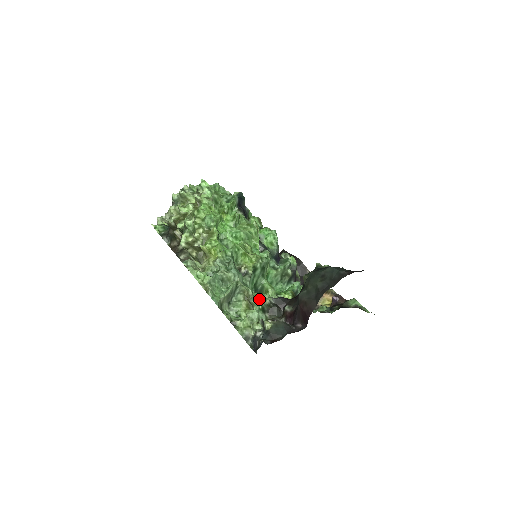
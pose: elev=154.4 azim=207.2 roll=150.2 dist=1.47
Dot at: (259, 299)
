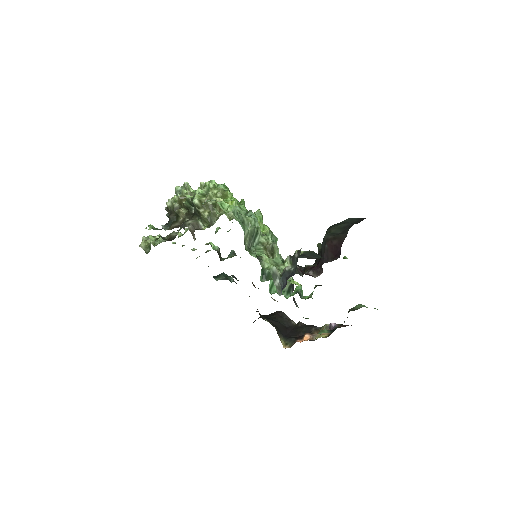
Dot at: occluded
